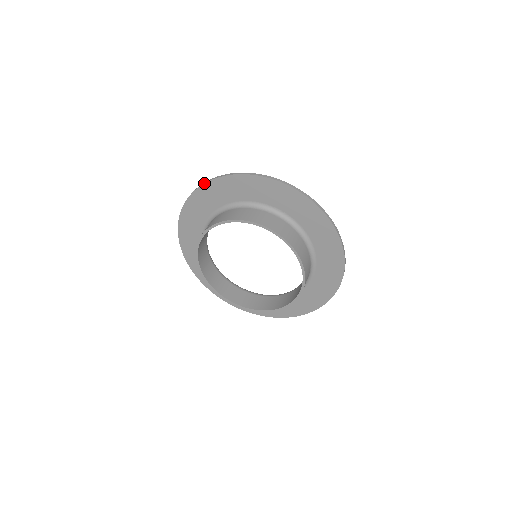
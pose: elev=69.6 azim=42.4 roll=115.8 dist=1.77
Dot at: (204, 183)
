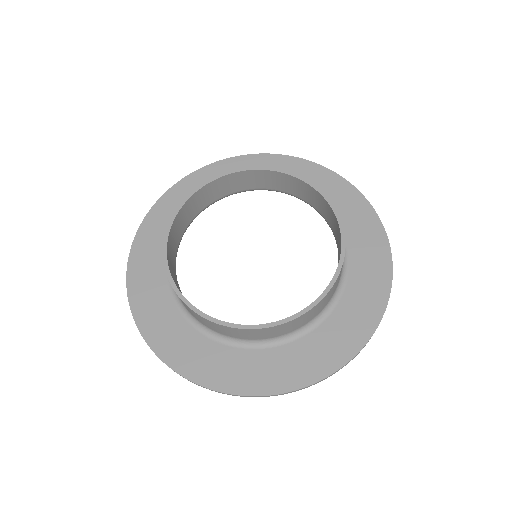
Dot at: (150, 209)
